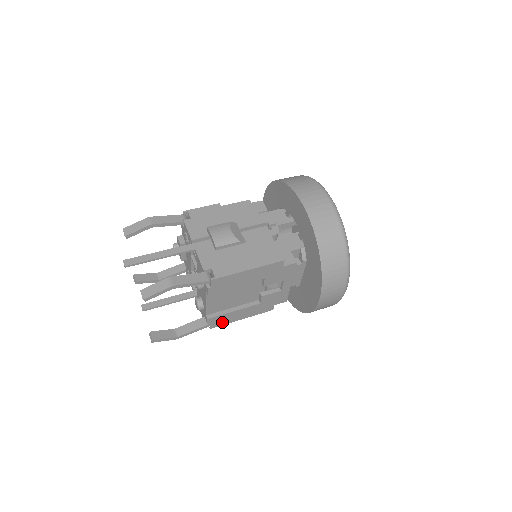
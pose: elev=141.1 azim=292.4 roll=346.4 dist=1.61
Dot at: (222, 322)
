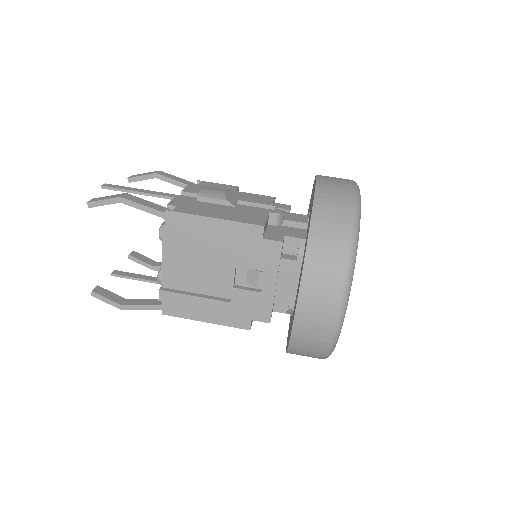
Dot at: (178, 310)
